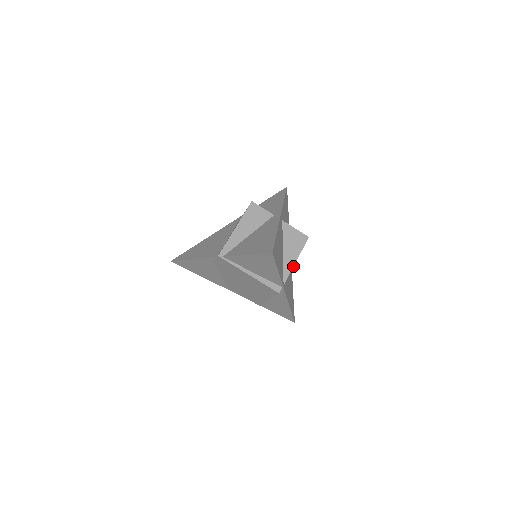
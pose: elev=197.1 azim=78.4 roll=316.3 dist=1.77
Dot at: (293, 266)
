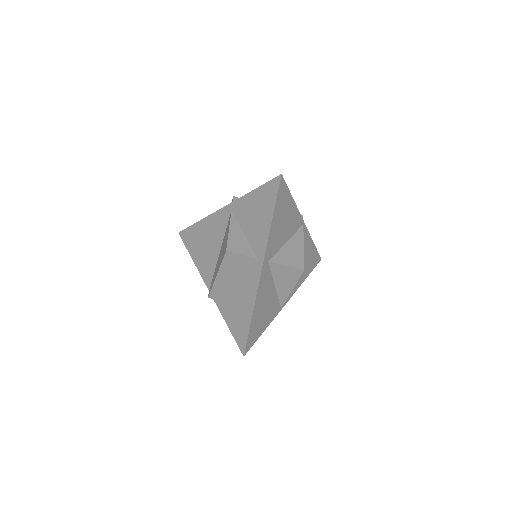
Dot at: occluded
